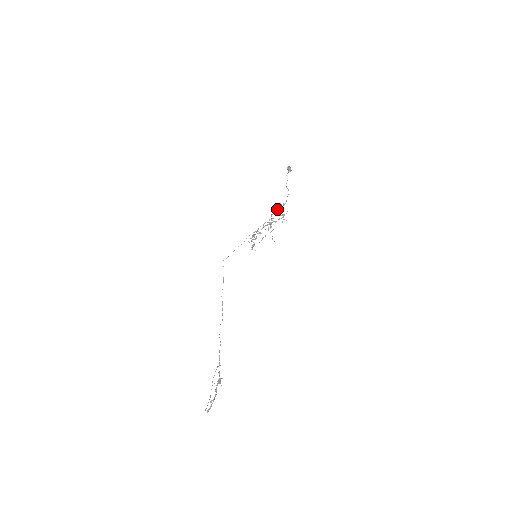
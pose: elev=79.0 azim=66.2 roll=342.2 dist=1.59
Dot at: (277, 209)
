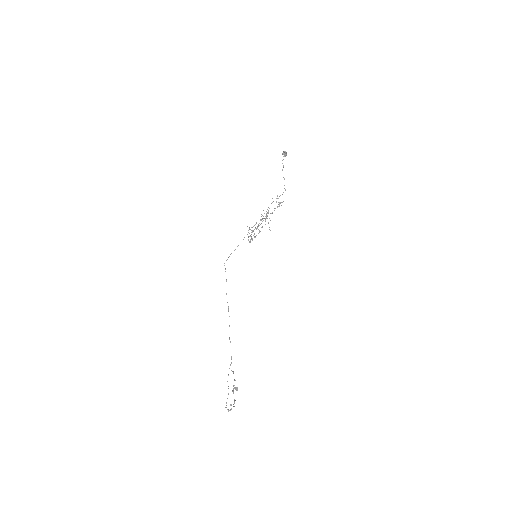
Dot at: occluded
